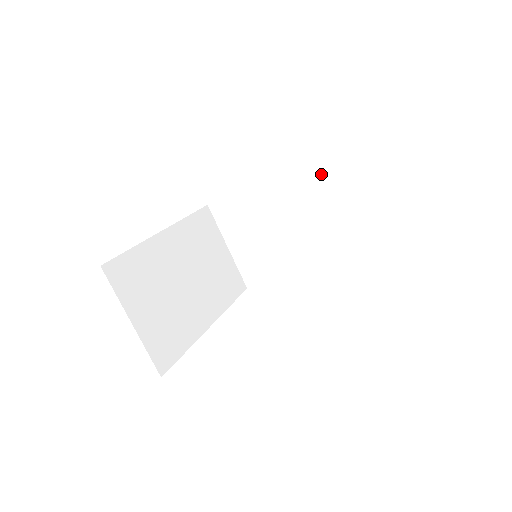
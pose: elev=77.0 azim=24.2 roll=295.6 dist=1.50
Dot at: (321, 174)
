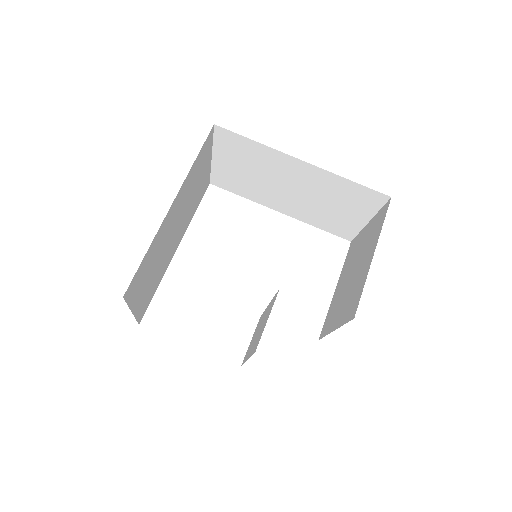
Dot at: (350, 190)
